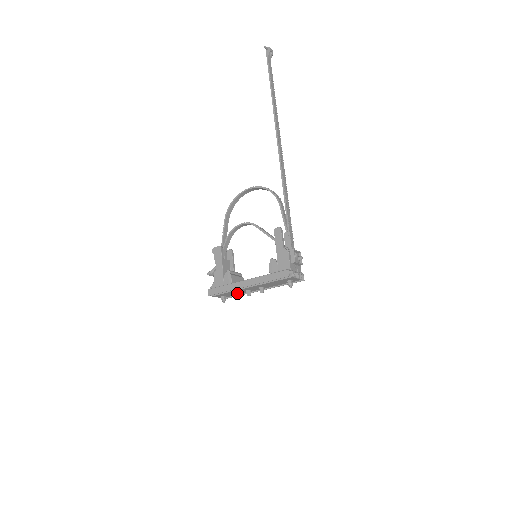
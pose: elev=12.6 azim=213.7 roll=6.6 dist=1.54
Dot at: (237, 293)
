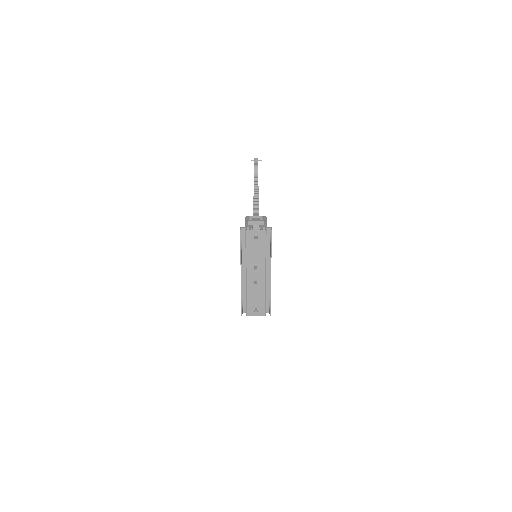
Dot at: (259, 296)
